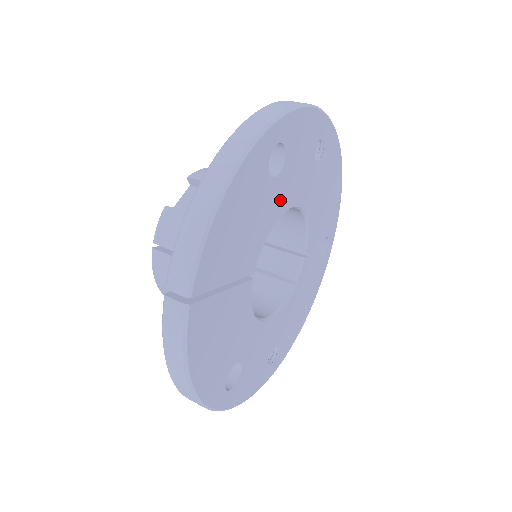
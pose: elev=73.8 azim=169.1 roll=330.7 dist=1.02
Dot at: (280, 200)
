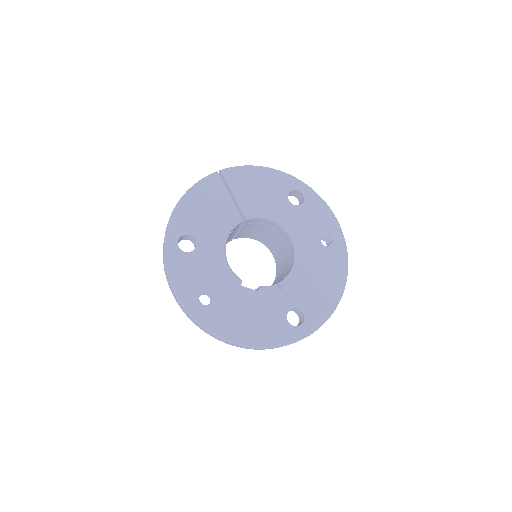
Dot at: (285, 216)
